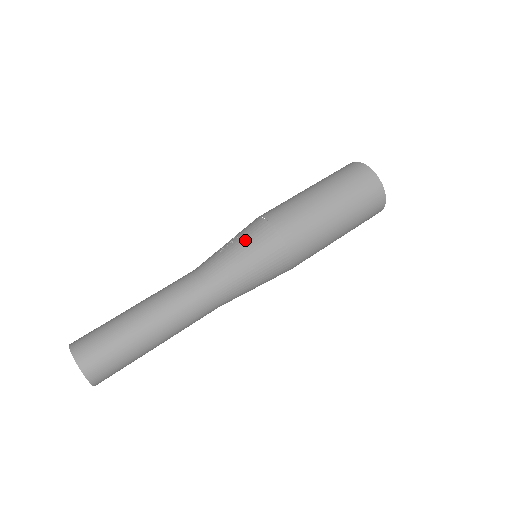
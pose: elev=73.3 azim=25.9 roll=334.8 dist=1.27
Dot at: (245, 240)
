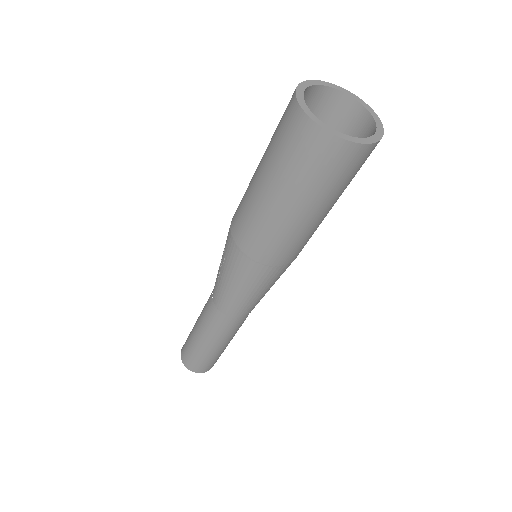
Dot at: (227, 269)
